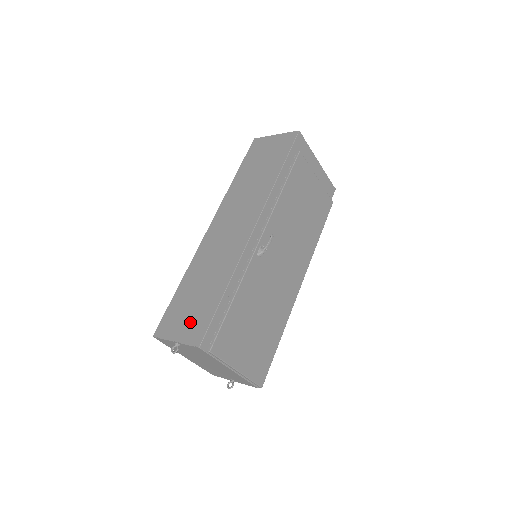
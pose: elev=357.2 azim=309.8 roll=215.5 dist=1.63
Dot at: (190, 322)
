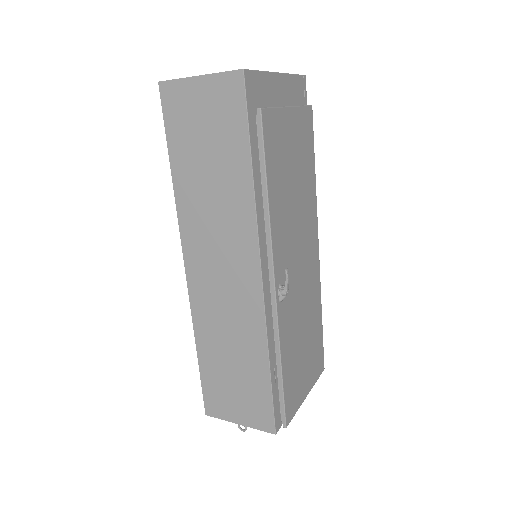
Dot at: (245, 405)
